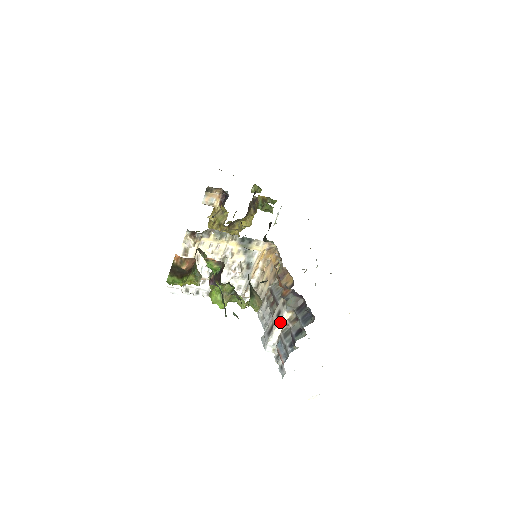
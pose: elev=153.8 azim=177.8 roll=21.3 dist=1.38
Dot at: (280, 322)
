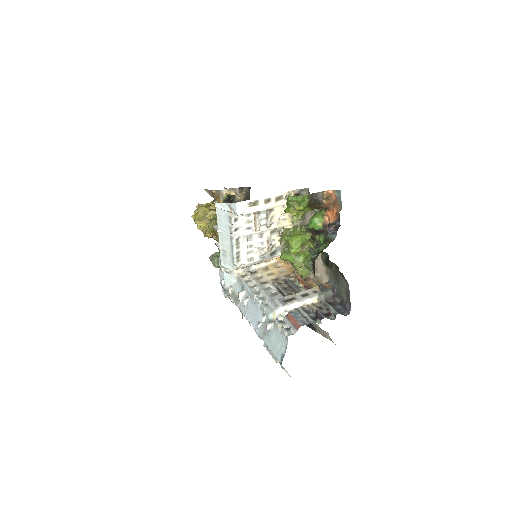
Dot at: (306, 300)
